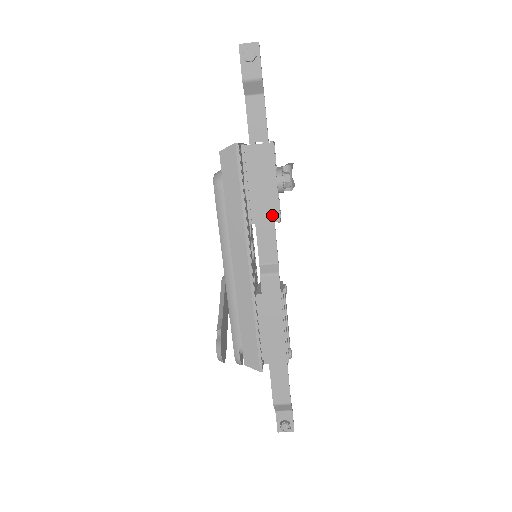
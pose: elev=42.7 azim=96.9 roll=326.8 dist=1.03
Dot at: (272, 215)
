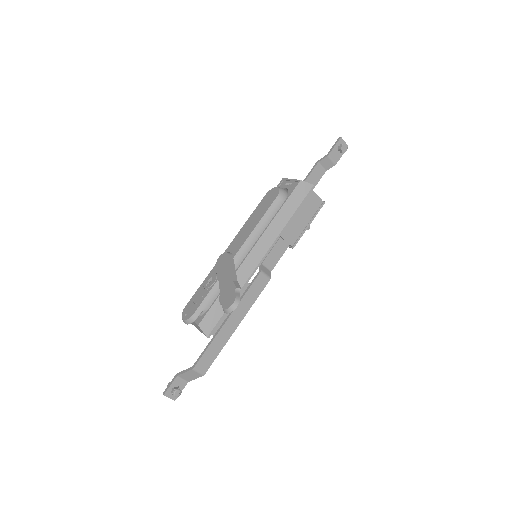
Dot at: (293, 240)
